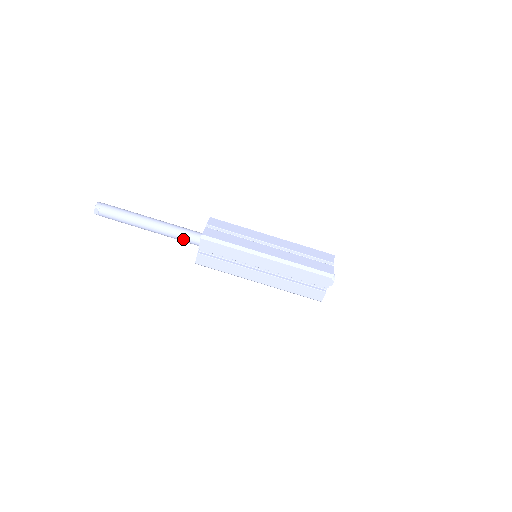
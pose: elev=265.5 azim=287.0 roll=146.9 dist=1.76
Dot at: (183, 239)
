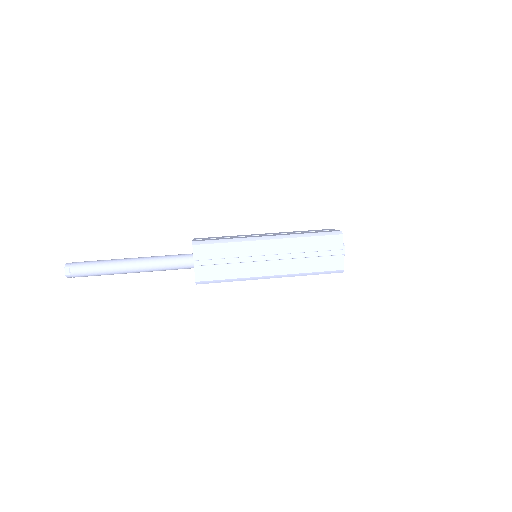
Dot at: (173, 264)
